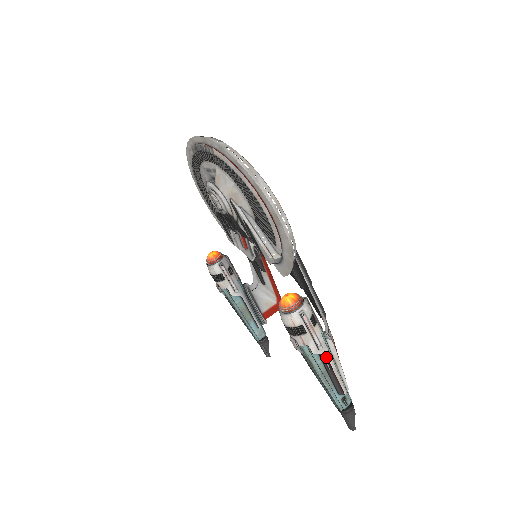
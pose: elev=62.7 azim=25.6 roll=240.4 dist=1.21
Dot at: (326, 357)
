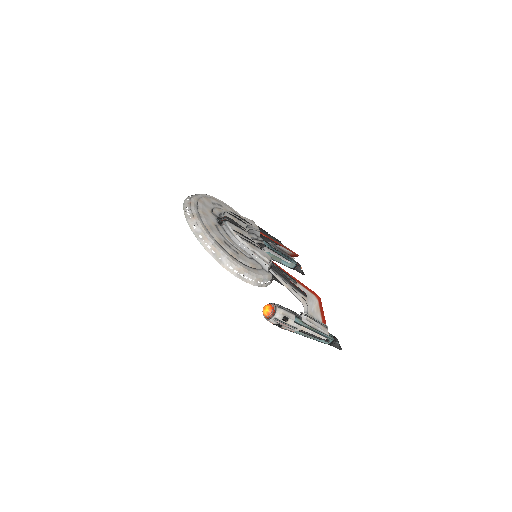
Dot at: (303, 330)
